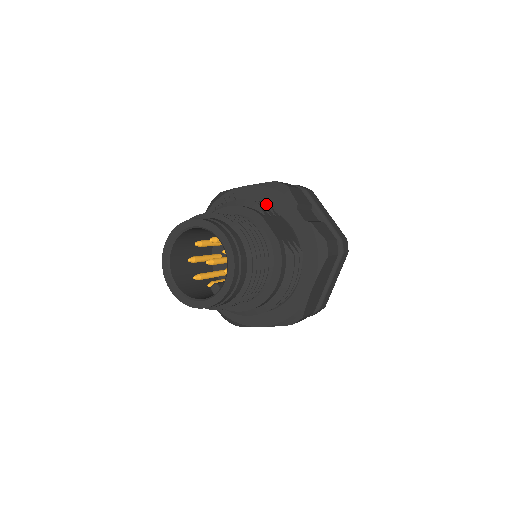
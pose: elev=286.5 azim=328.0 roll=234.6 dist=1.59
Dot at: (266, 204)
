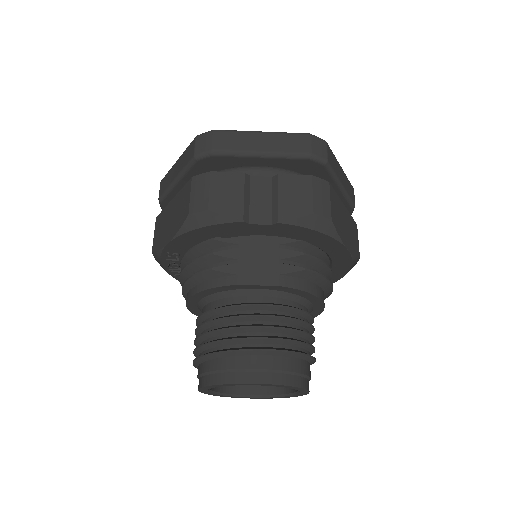
Dot at: (212, 242)
